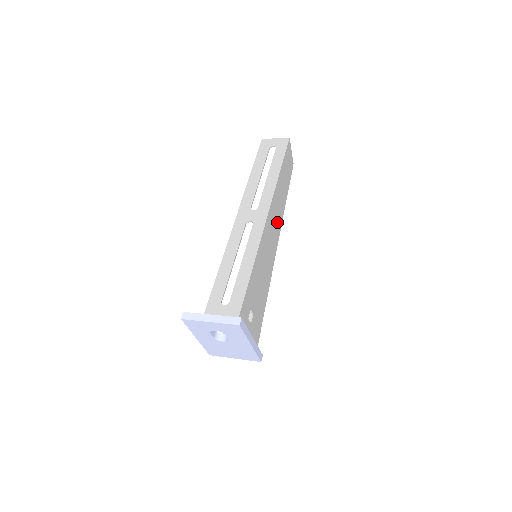
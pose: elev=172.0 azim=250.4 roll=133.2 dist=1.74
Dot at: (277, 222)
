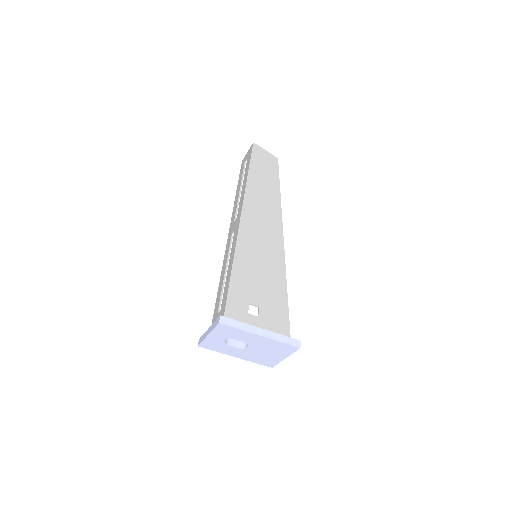
Dot at: (269, 215)
